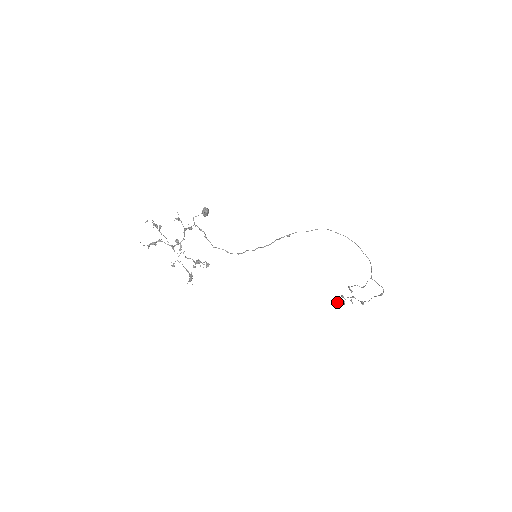
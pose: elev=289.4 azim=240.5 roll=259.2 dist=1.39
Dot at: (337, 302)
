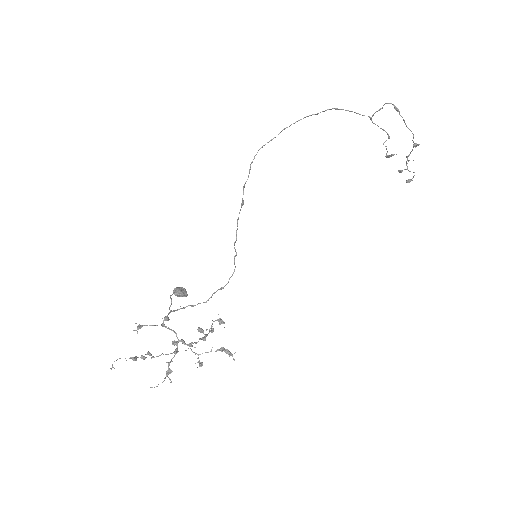
Dot at: (408, 182)
